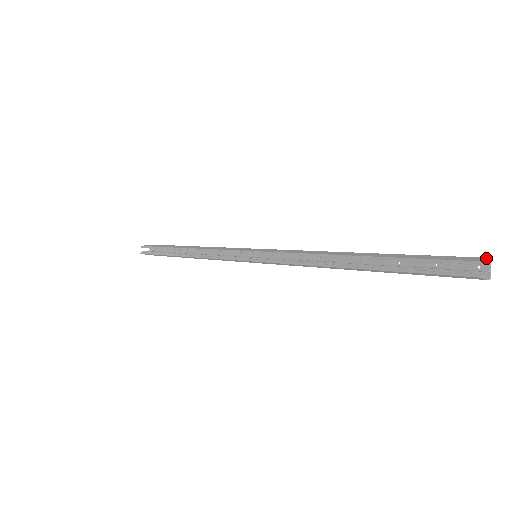
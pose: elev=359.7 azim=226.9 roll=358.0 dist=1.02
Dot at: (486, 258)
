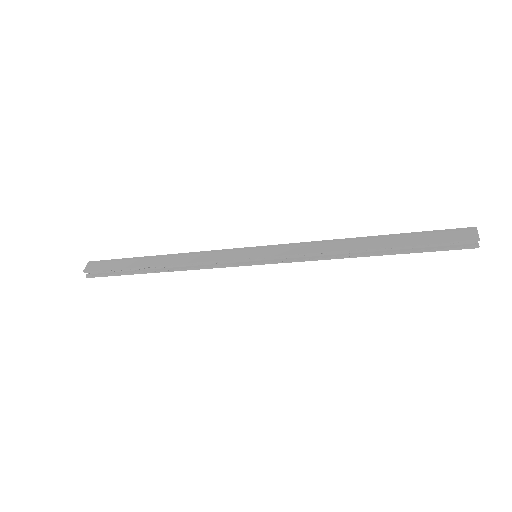
Dot at: (477, 231)
